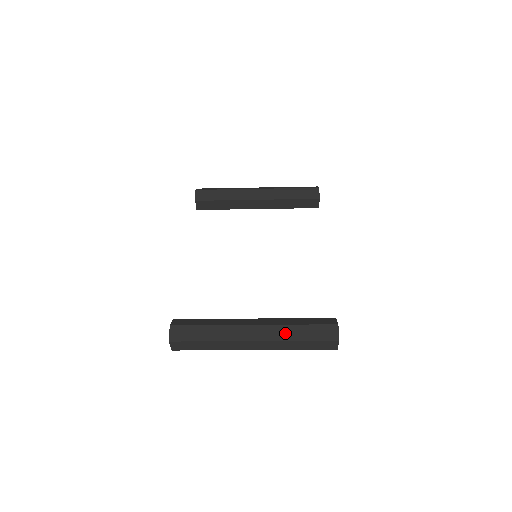
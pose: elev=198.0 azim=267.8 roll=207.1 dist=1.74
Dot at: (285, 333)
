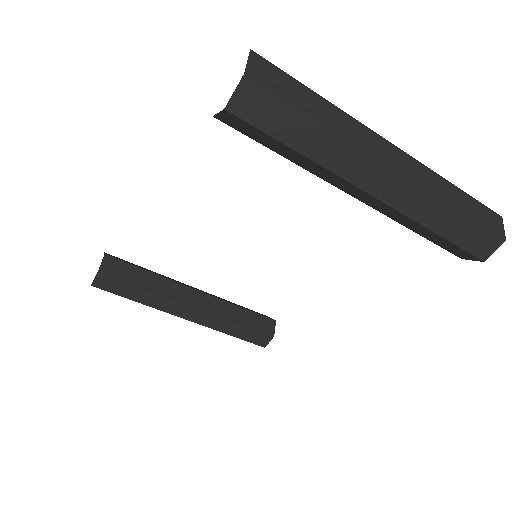
Dot at: occluded
